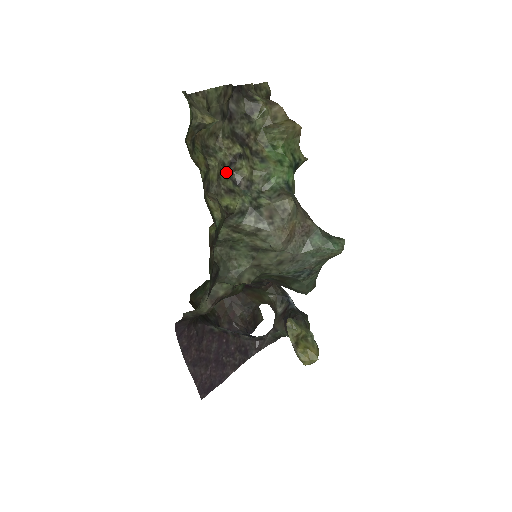
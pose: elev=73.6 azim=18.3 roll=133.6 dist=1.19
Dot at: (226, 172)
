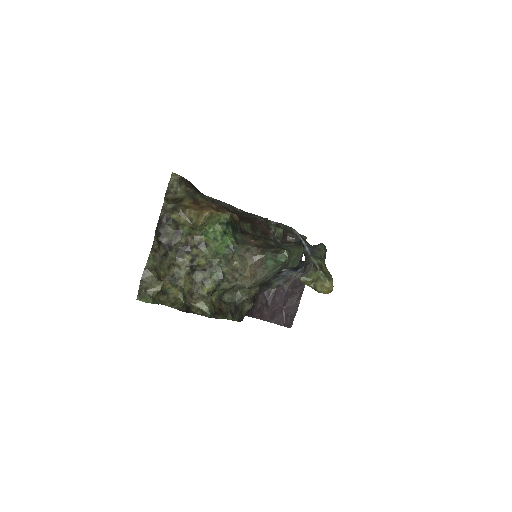
Dot at: (193, 272)
